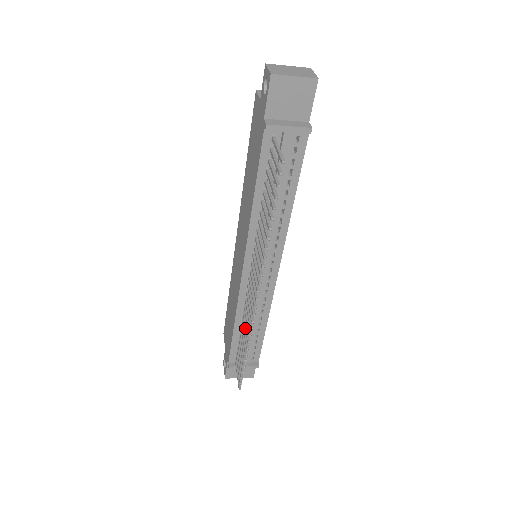
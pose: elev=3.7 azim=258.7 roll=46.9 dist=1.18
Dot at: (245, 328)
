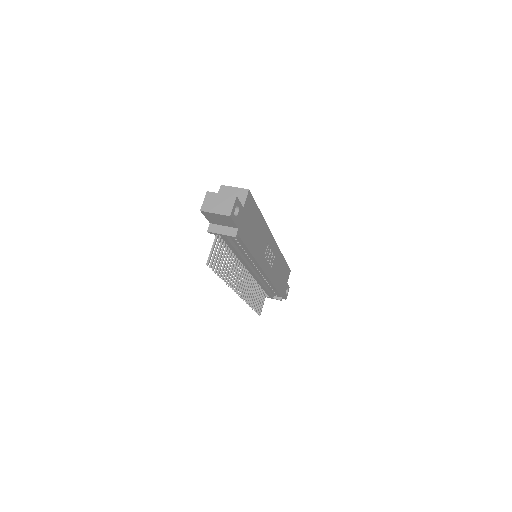
Dot at: (251, 293)
